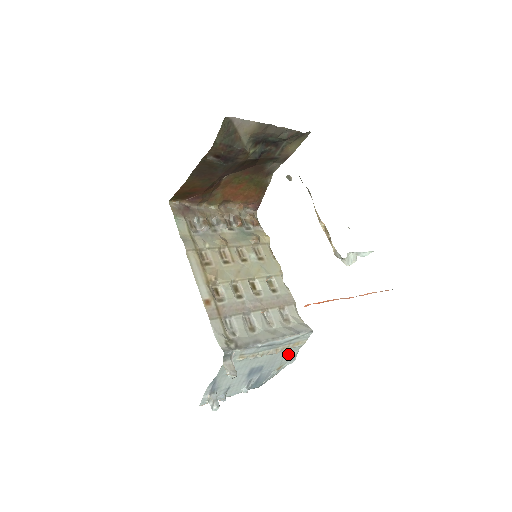
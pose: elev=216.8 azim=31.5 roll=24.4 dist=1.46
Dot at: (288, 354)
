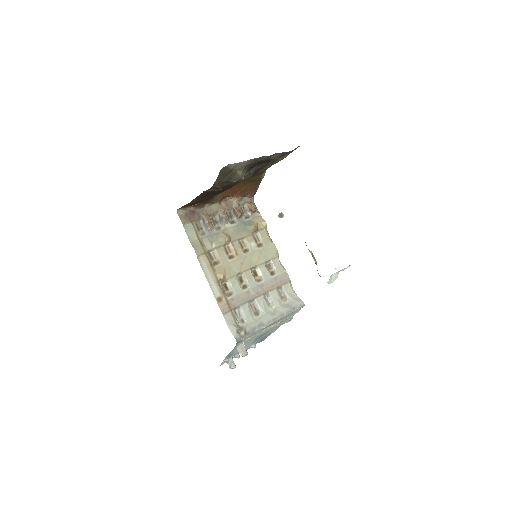
Dot at: (286, 319)
